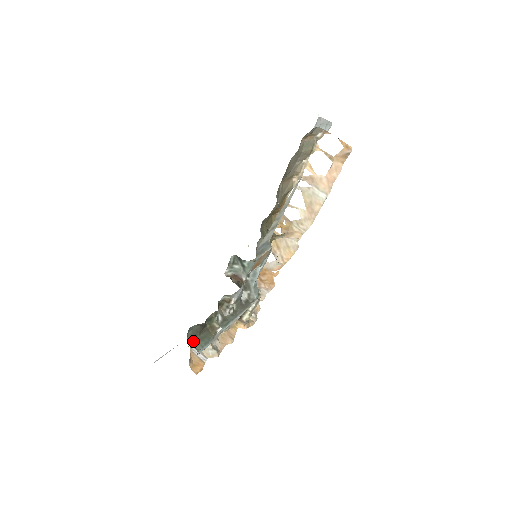
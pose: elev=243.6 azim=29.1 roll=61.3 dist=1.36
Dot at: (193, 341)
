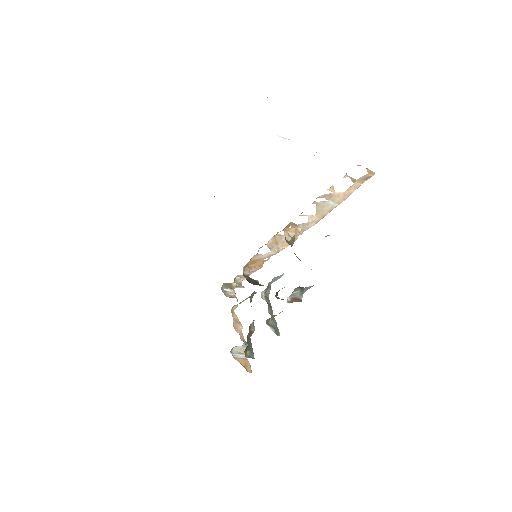
Dot at: (247, 354)
